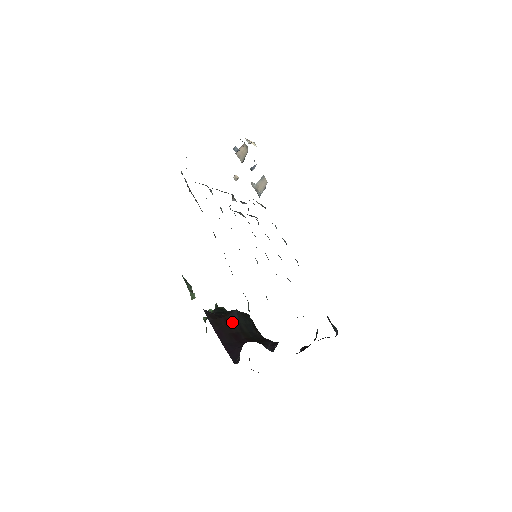
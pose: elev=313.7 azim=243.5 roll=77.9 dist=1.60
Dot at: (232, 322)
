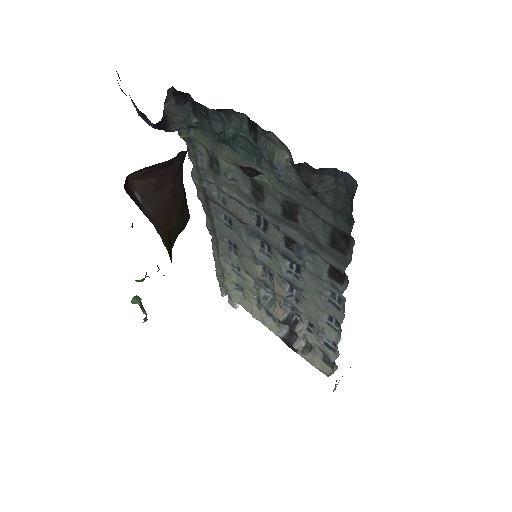
Dot at: occluded
